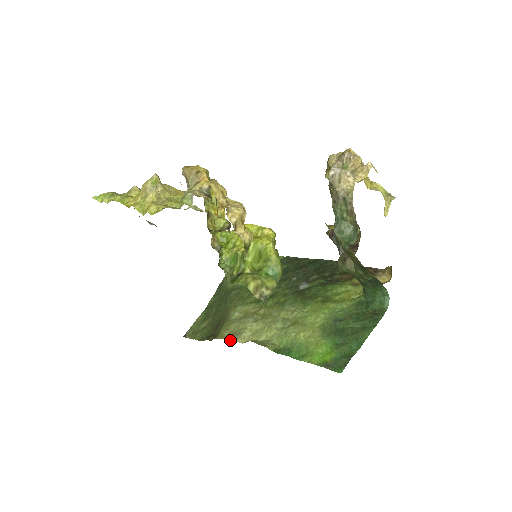
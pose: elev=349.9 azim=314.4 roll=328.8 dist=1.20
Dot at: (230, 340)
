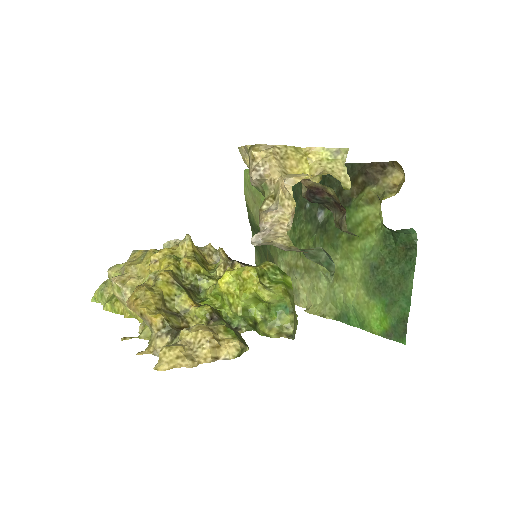
Dot at: occluded
